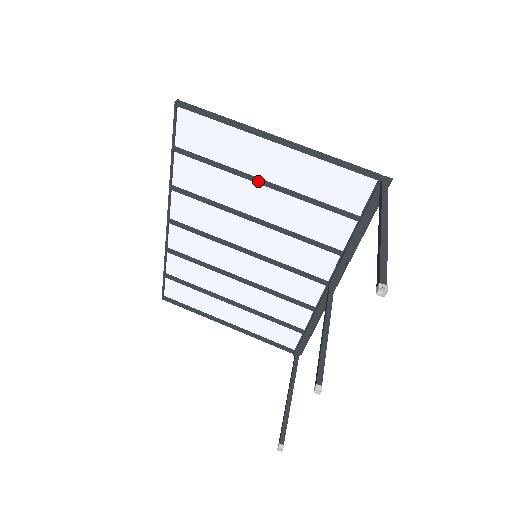
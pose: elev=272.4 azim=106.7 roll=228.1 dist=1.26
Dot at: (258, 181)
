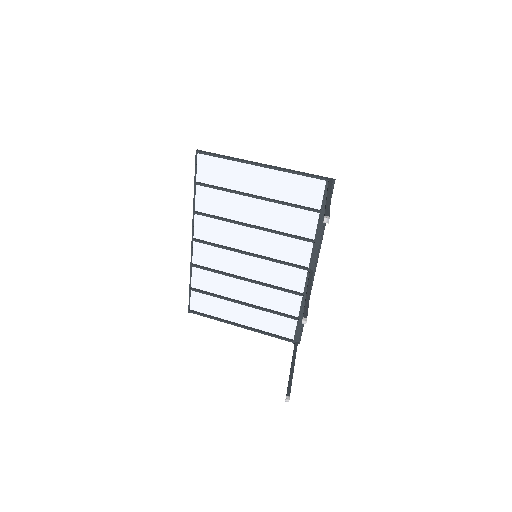
Dot at: (252, 196)
